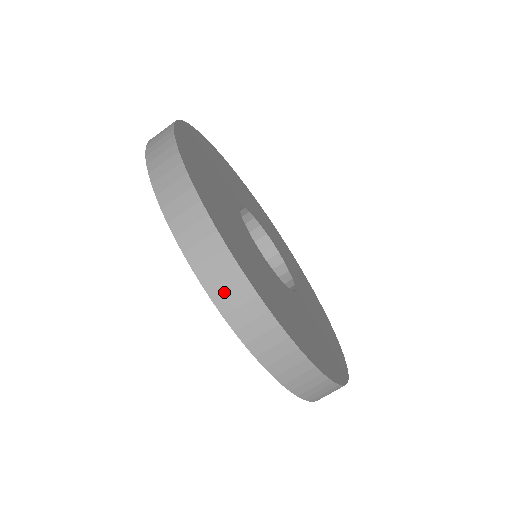
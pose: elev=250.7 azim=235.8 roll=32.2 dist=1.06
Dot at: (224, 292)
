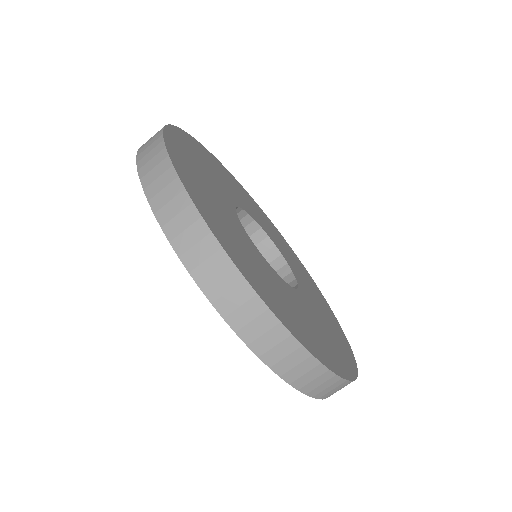
Dot at: (246, 323)
